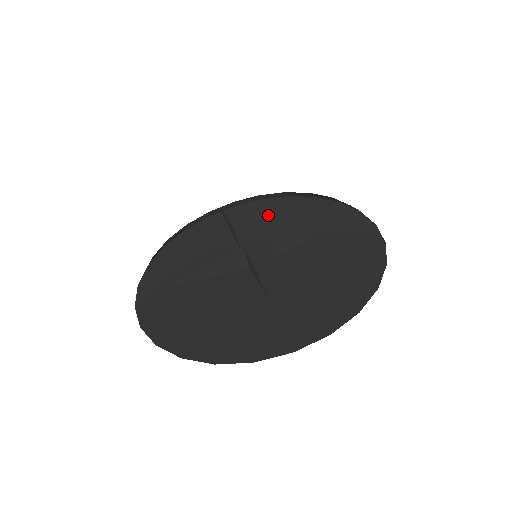
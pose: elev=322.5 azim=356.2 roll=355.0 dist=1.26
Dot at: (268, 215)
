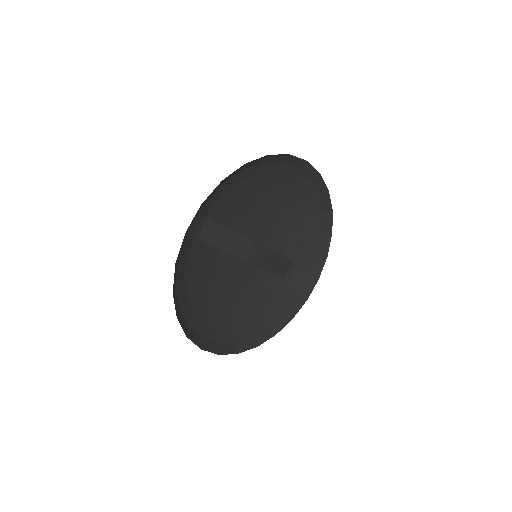
Dot at: occluded
